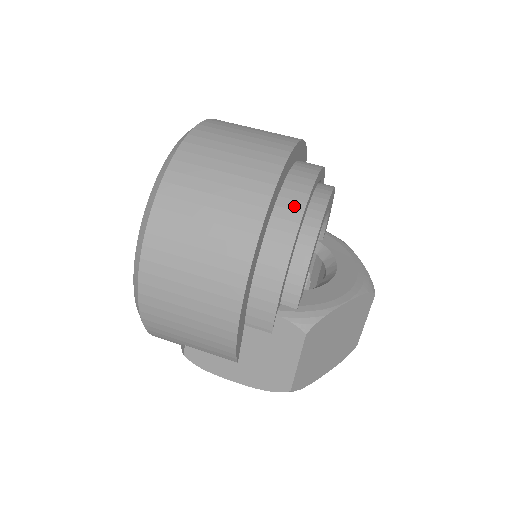
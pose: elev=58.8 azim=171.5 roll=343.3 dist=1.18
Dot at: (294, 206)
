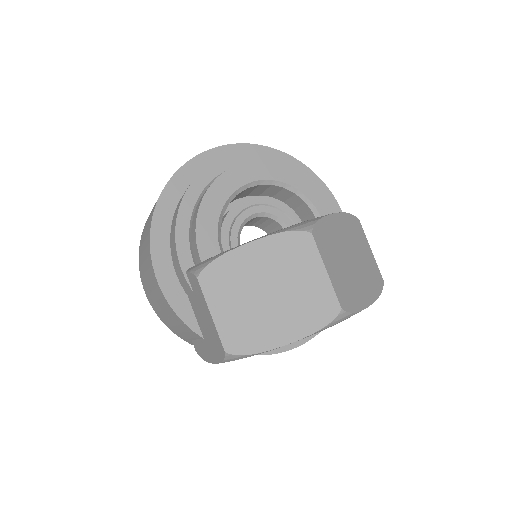
Dot at: occluded
